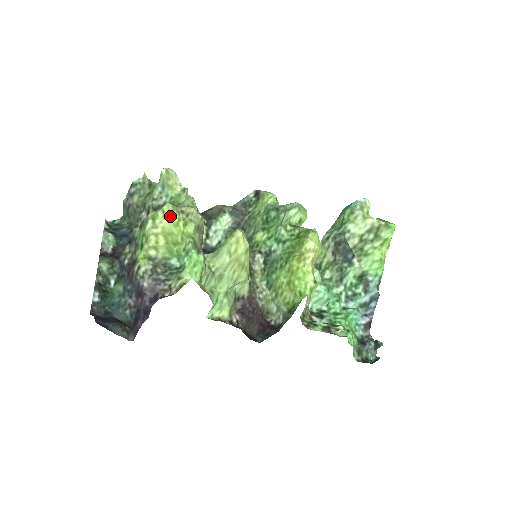
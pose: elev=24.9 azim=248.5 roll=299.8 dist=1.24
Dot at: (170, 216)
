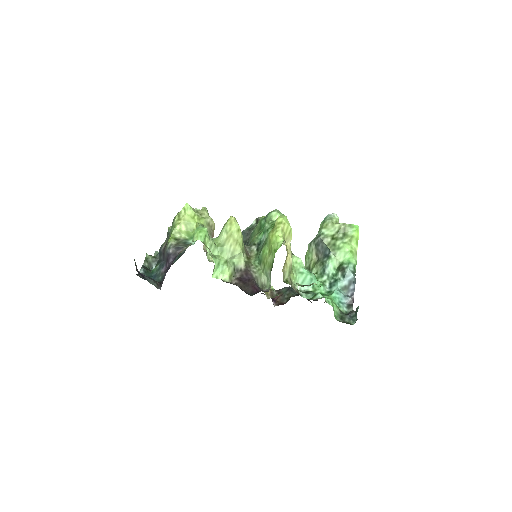
Dot at: (189, 212)
